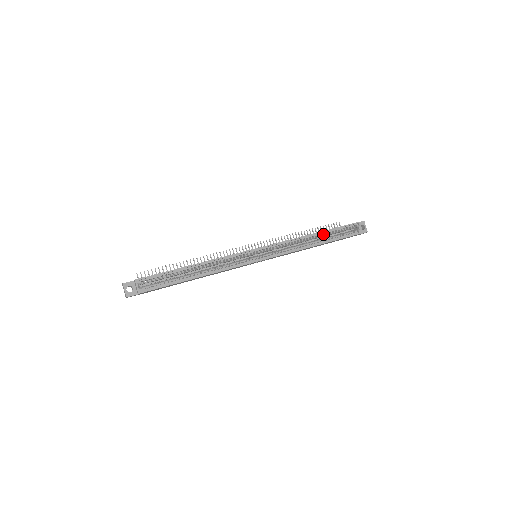
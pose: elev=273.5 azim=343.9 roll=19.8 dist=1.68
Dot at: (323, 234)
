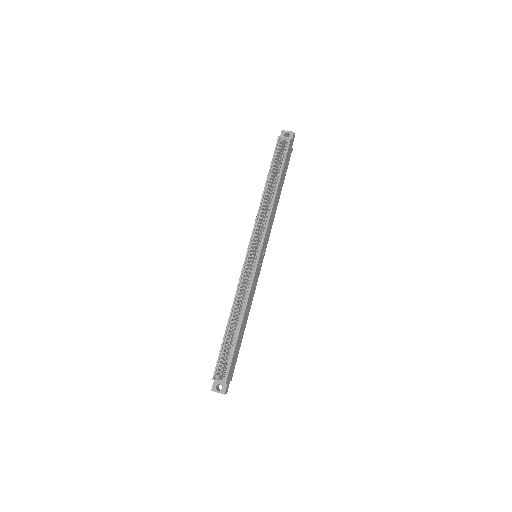
Dot at: (270, 180)
